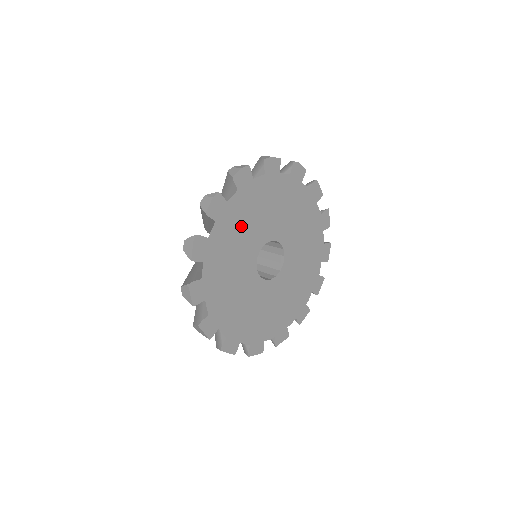
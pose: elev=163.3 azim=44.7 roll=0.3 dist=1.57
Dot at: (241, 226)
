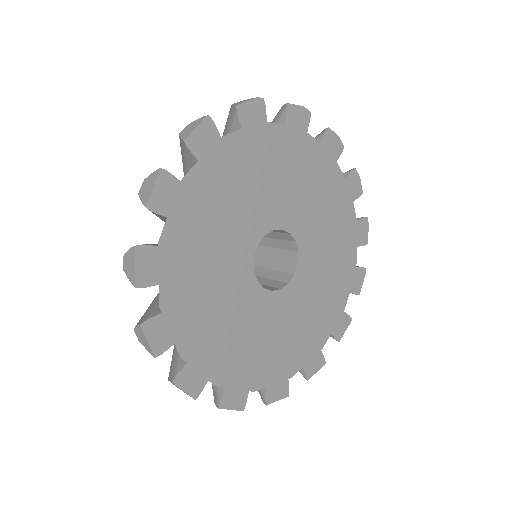
Dot at: (293, 174)
